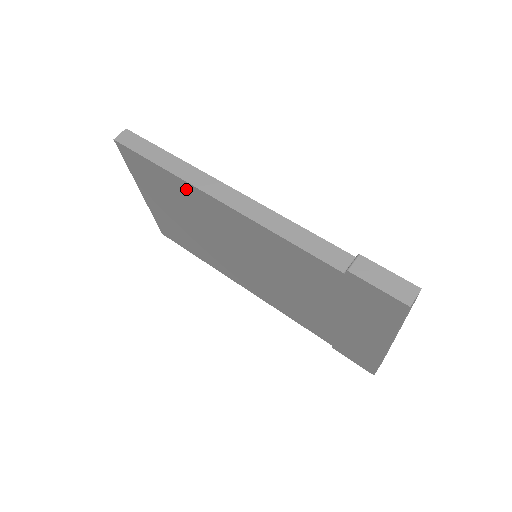
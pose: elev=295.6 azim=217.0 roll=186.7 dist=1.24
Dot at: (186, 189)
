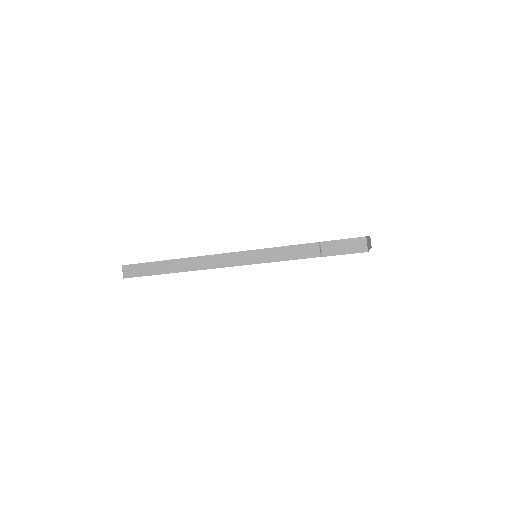
Dot at: occluded
